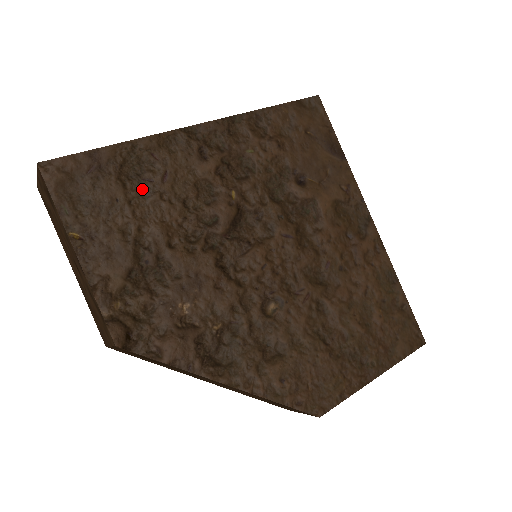
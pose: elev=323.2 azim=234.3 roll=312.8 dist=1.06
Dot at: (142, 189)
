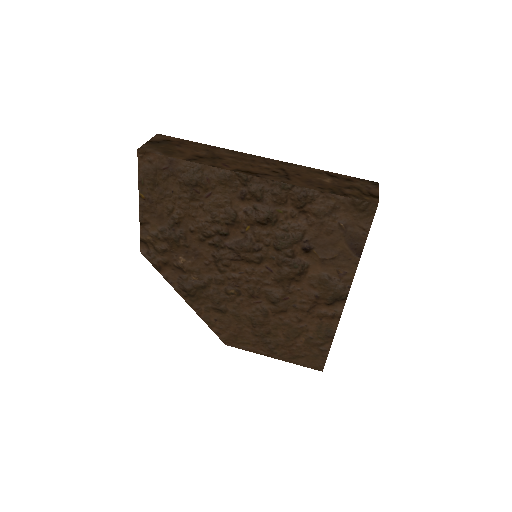
Dot at: (190, 194)
